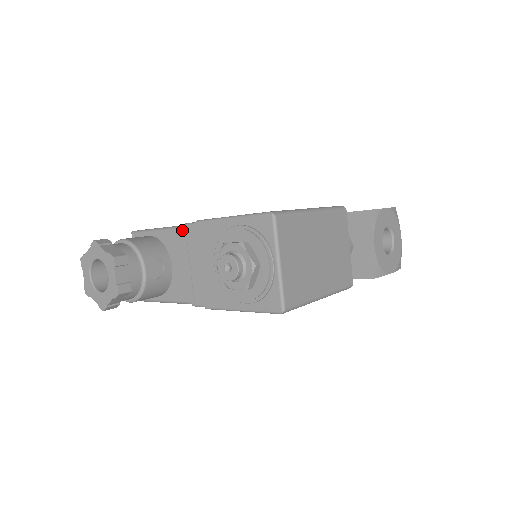
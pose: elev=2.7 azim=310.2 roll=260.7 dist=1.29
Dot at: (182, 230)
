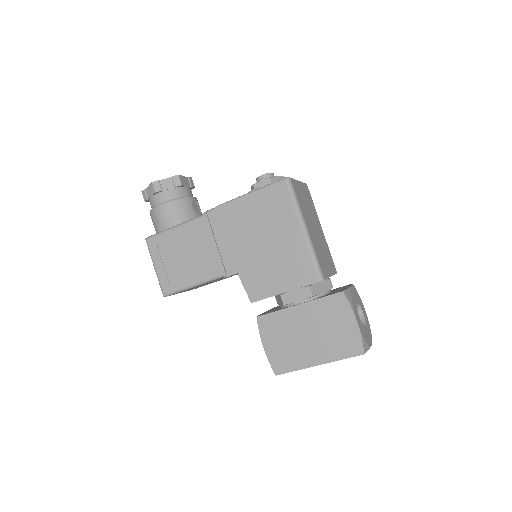
Dot at: occluded
